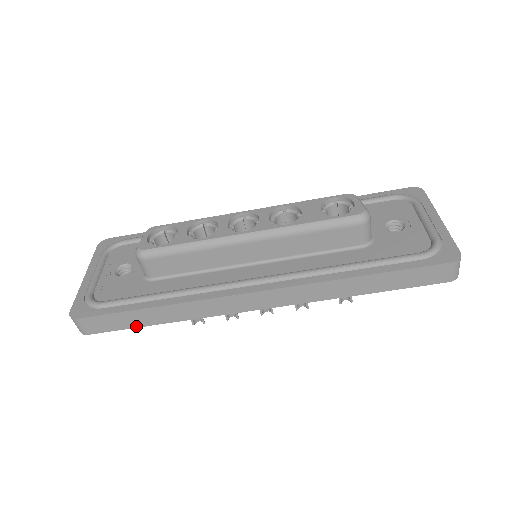
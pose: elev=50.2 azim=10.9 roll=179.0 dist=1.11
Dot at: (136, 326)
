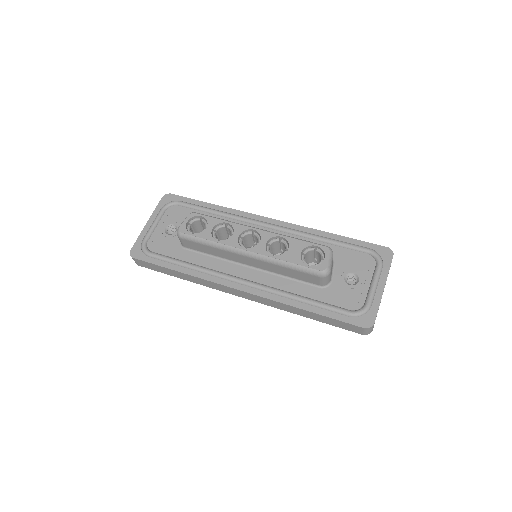
Dot at: (167, 274)
